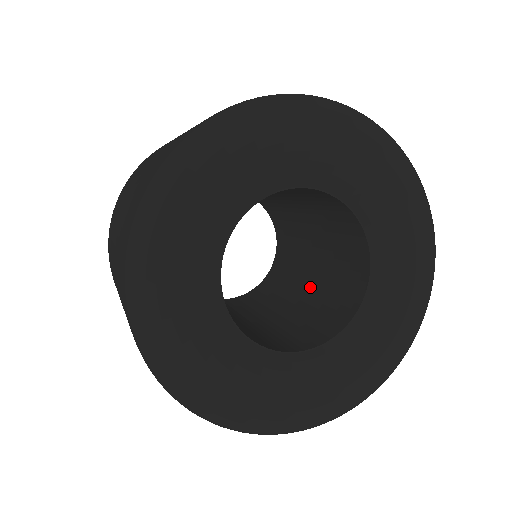
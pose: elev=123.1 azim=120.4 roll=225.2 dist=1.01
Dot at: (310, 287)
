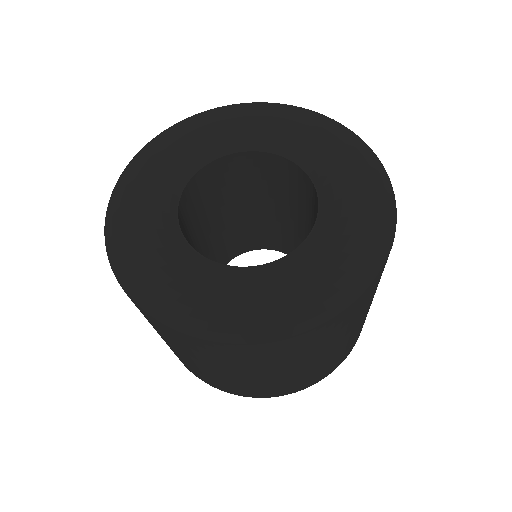
Dot at: occluded
